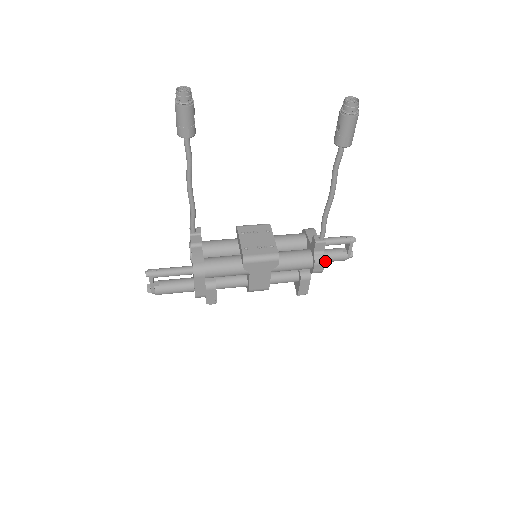
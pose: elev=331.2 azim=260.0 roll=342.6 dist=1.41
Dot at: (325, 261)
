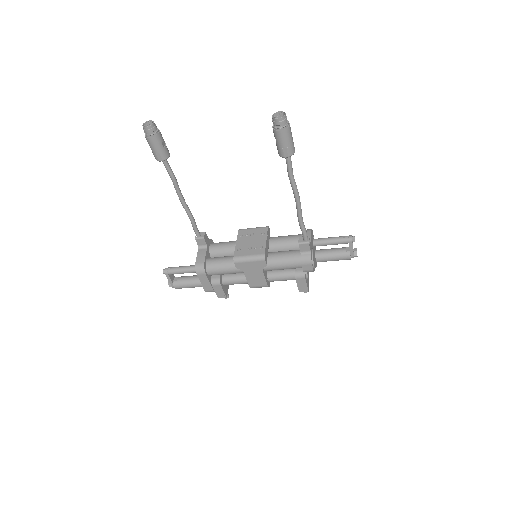
Dot at: (328, 260)
